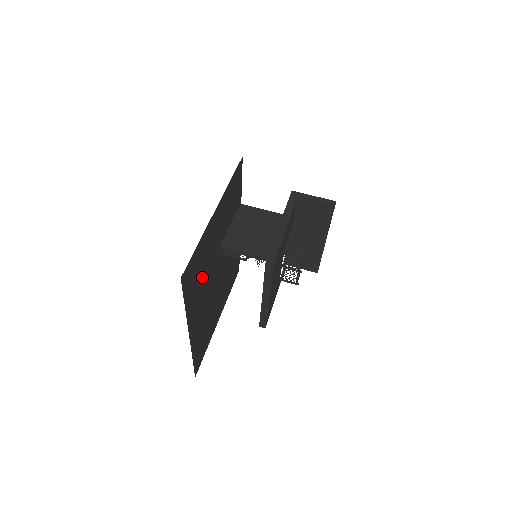
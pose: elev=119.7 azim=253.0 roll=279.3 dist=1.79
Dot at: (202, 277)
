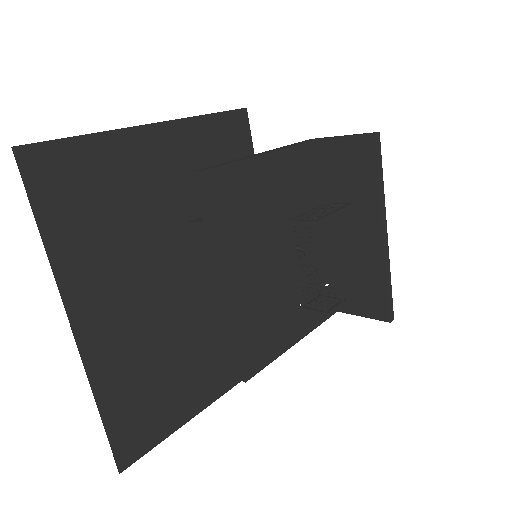
Dot at: (118, 229)
